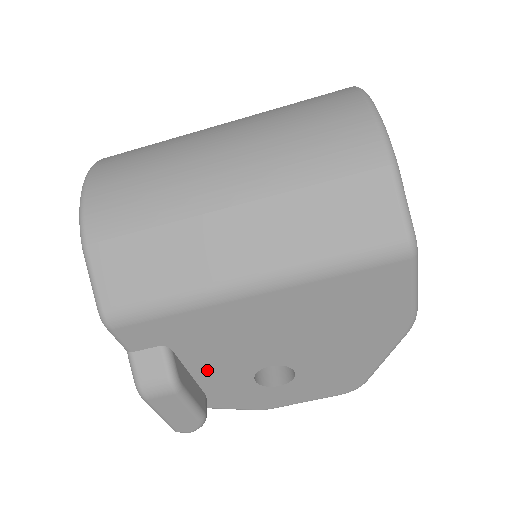
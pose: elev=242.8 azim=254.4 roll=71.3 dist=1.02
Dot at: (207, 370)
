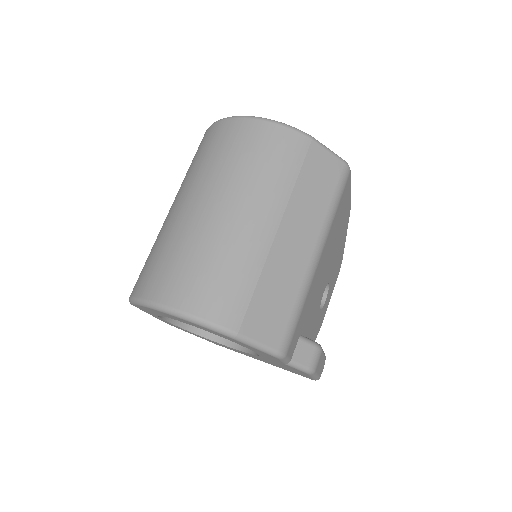
Dot at: (309, 329)
